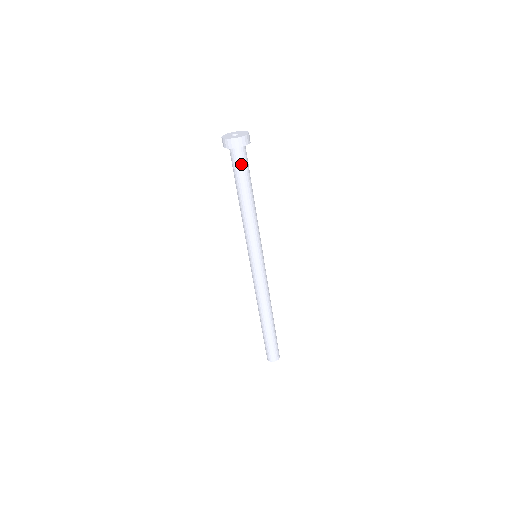
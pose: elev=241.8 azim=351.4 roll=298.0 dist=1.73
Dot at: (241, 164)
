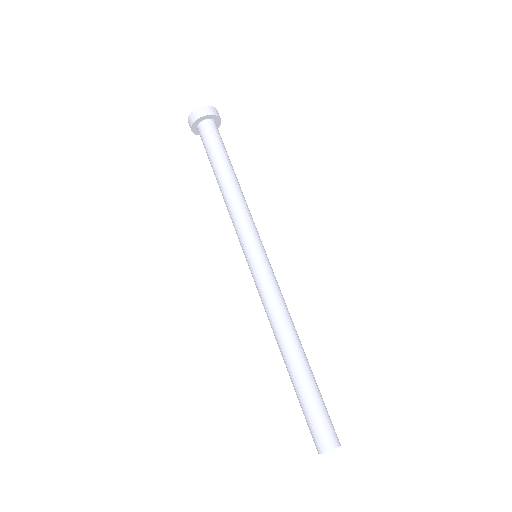
Dot at: (213, 137)
